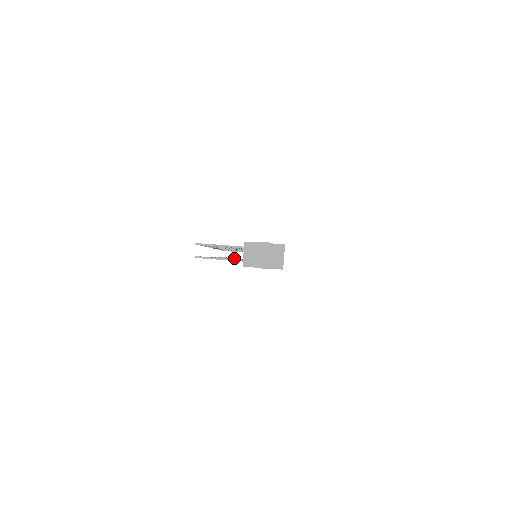
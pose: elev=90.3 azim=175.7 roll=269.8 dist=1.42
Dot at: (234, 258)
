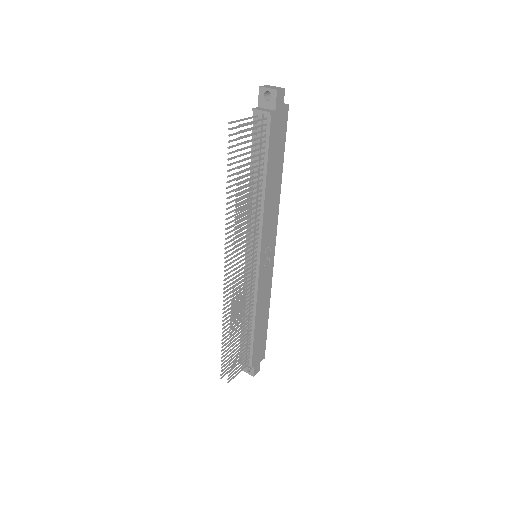
Dot at: (245, 266)
